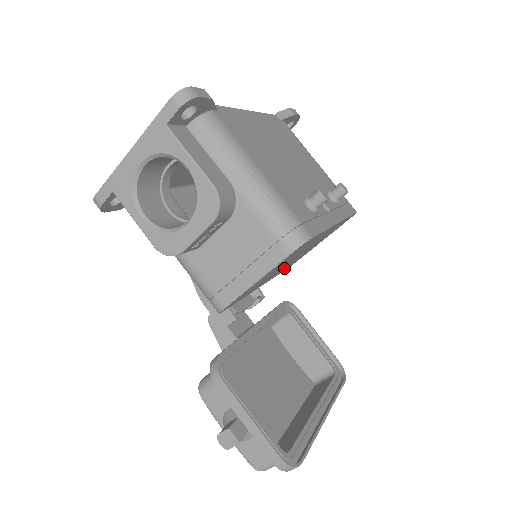
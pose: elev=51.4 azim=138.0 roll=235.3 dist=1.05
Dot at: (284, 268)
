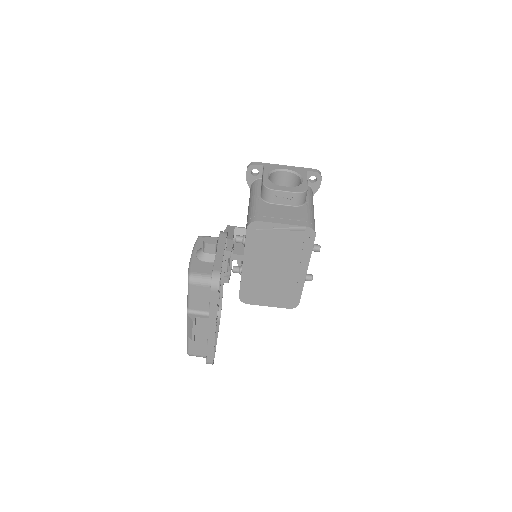
Dot at: (255, 278)
